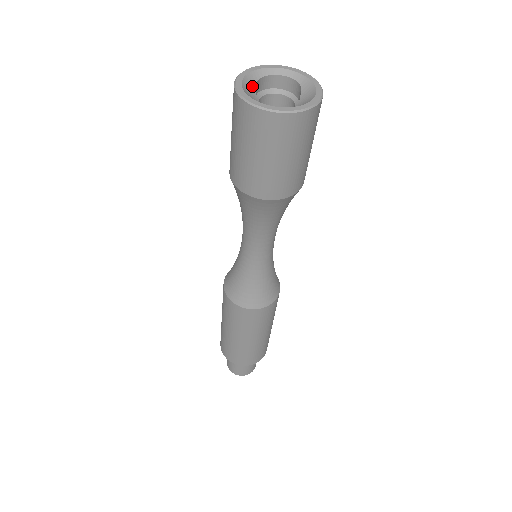
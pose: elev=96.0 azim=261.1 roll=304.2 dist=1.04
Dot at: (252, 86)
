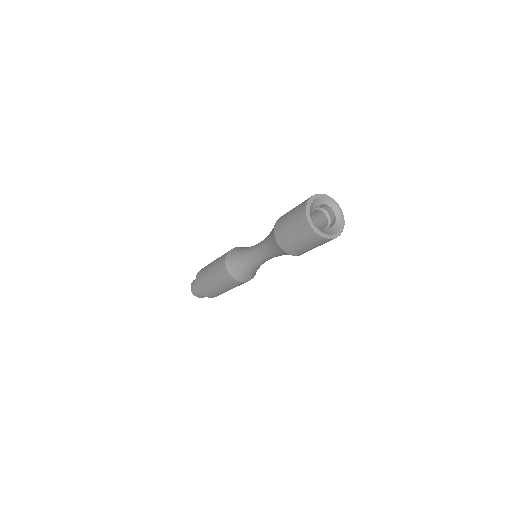
Dot at: (314, 205)
